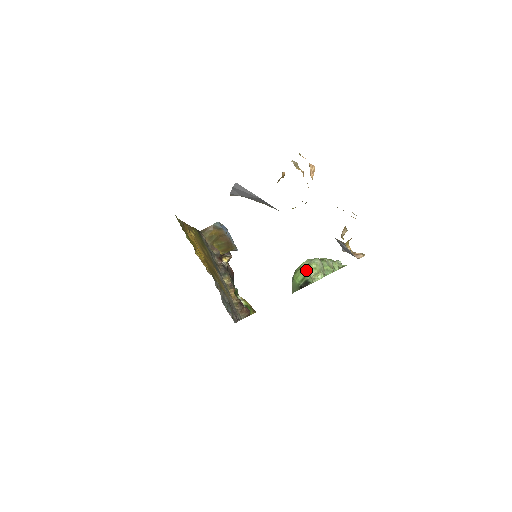
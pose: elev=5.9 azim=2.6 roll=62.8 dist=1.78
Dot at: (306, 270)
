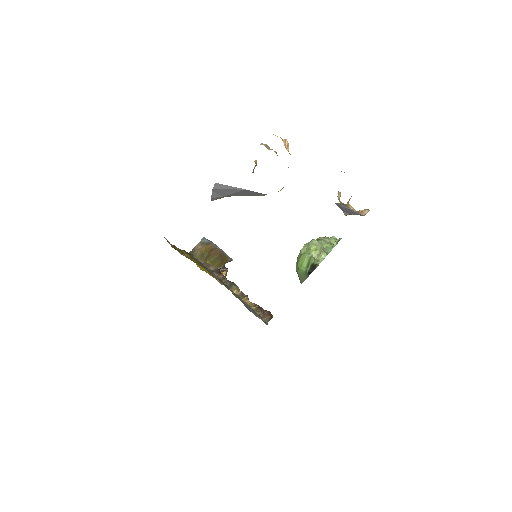
Dot at: (308, 254)
